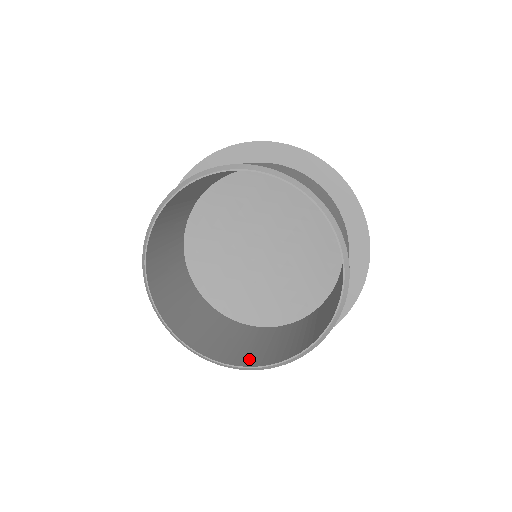
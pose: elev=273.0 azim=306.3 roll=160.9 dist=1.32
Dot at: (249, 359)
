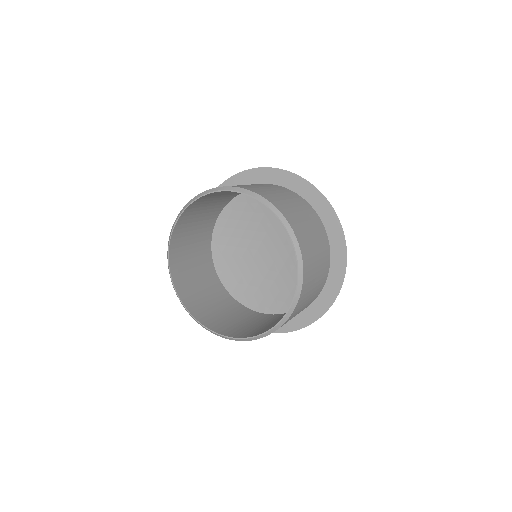
Dot at: (243, 333)
